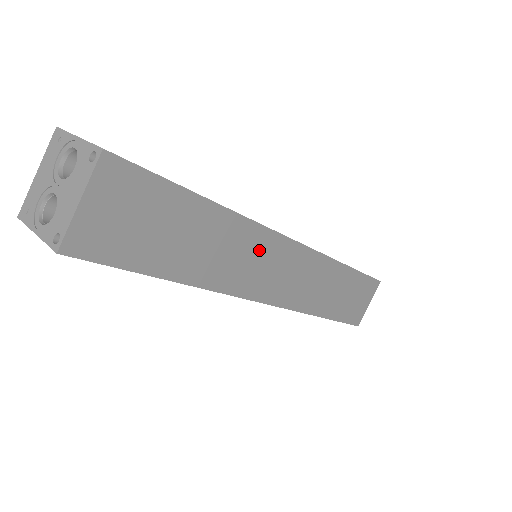
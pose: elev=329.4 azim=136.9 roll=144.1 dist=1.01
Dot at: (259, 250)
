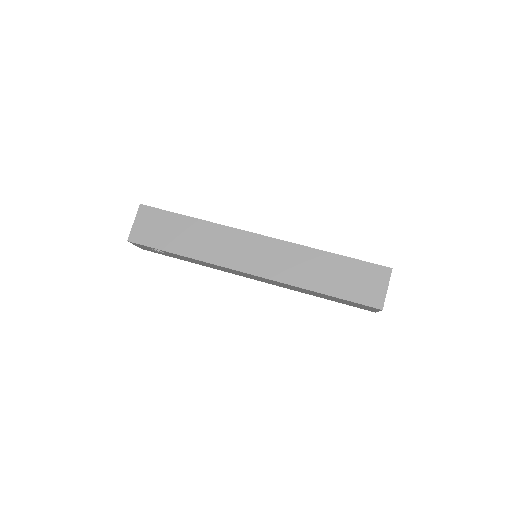
Dot at: (231, 240)
